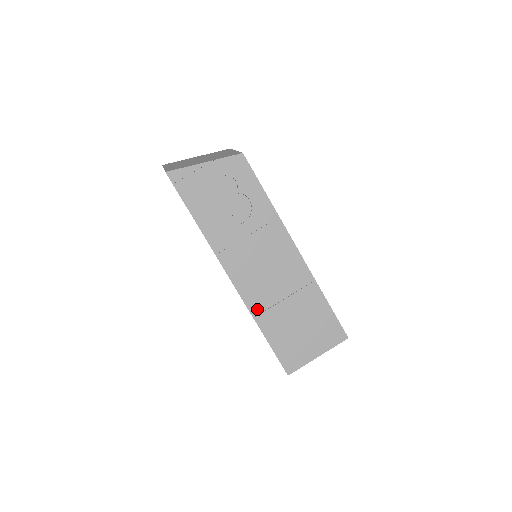
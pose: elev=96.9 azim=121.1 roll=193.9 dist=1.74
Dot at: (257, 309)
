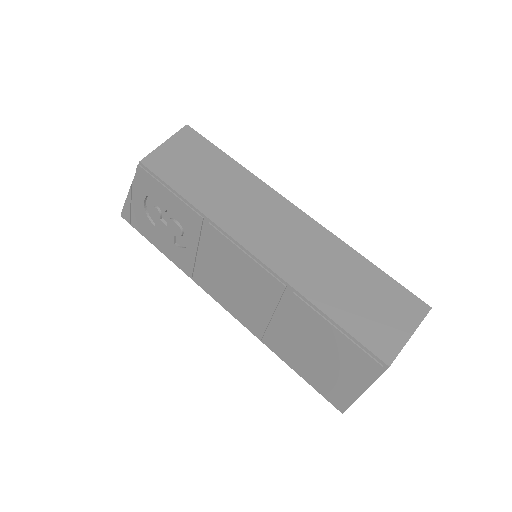
Dot at: (263, 335)
